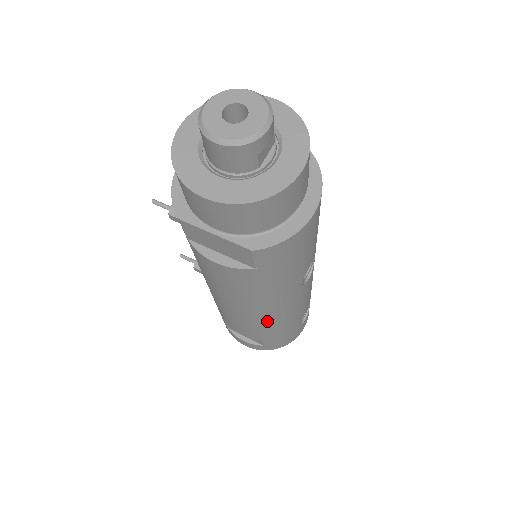
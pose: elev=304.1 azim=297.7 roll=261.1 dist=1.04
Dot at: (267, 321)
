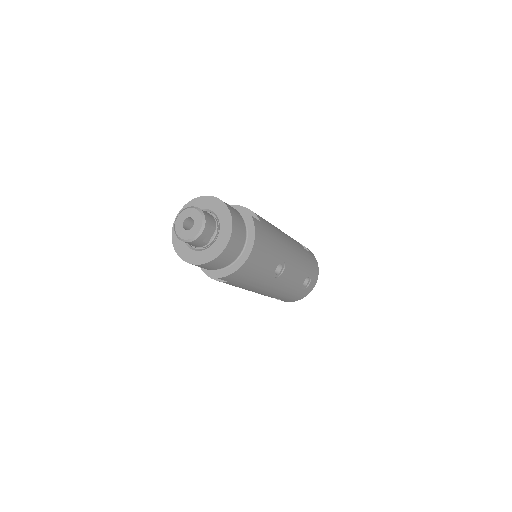
Dot at: (268, 293)
